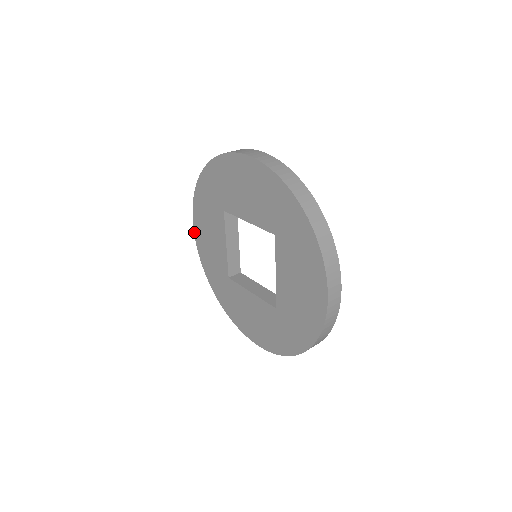
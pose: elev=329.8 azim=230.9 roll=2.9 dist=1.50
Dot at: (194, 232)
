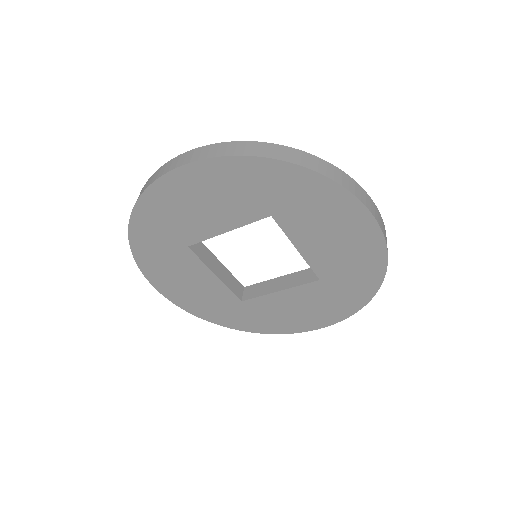
Dot at: (165, 297)
